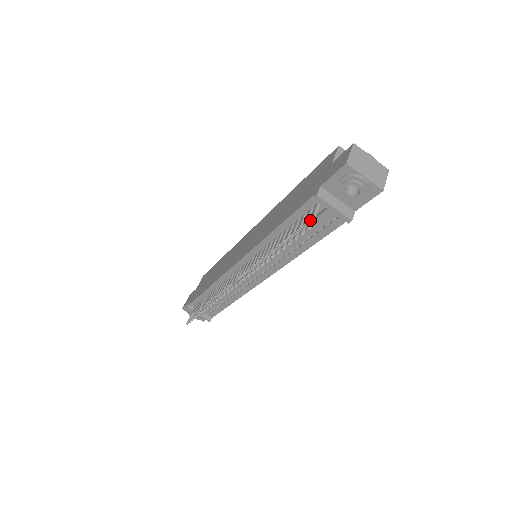
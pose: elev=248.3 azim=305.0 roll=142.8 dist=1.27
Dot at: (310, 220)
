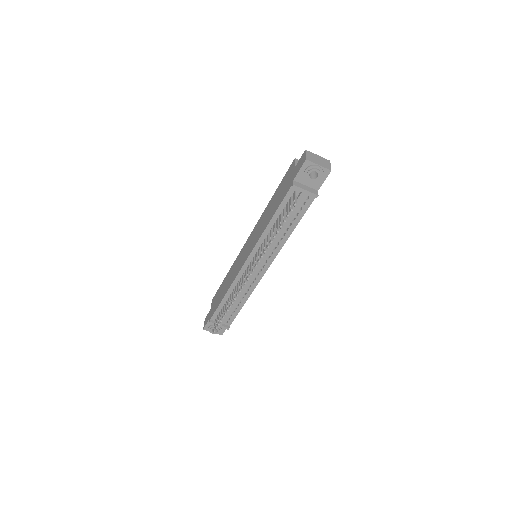
Dot at: (294, 201)
